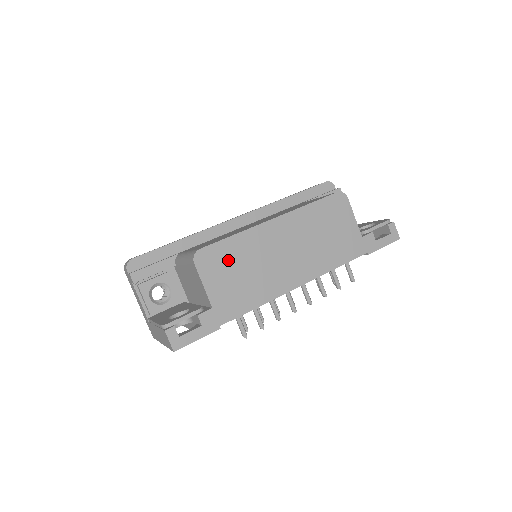
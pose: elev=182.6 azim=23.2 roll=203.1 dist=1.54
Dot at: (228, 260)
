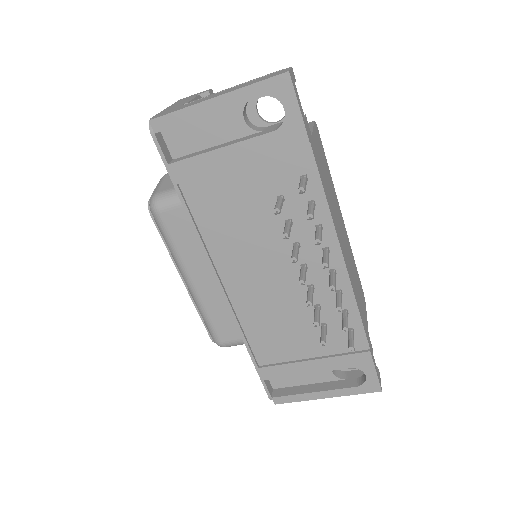
Dot at: (324, 162)
